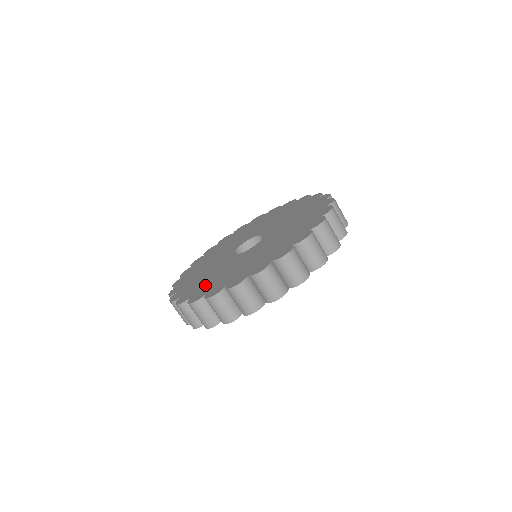
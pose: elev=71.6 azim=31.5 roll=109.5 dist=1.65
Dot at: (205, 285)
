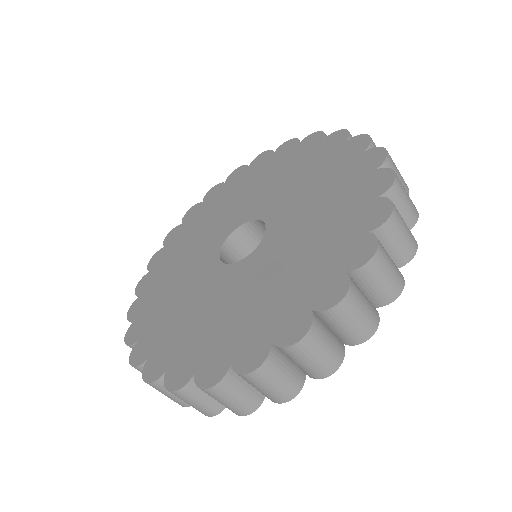
Dot at: (239, 329)
